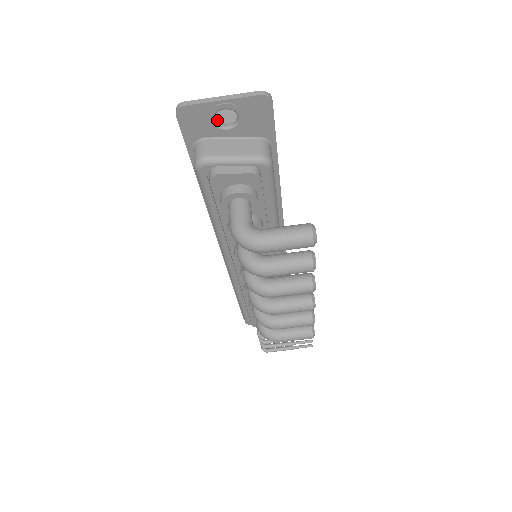
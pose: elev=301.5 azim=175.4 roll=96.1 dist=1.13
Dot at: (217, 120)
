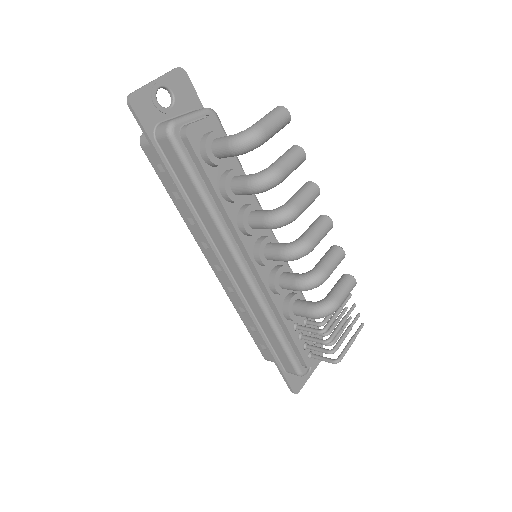
Dot at: occluded
